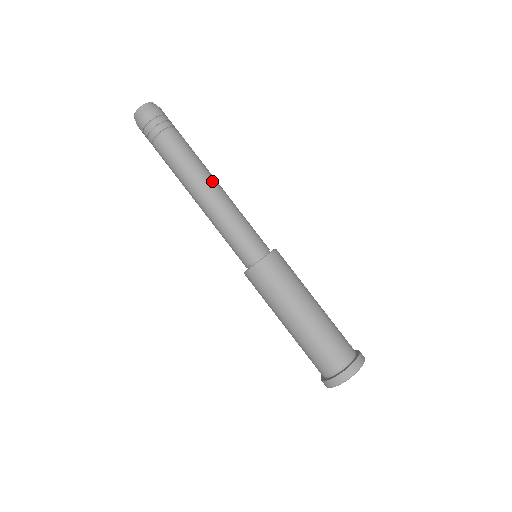
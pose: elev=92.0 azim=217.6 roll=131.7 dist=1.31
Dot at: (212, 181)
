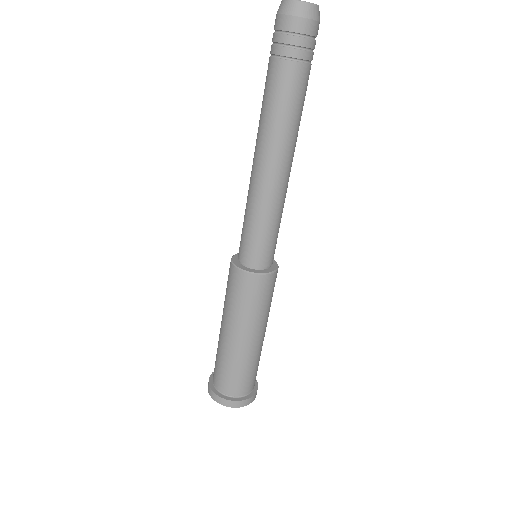
Dot at: (278, 161)
